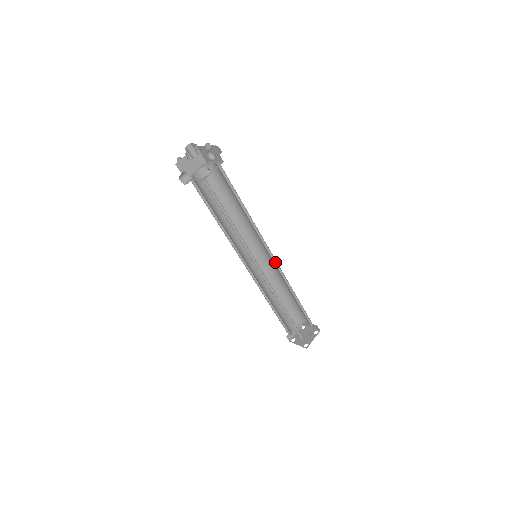
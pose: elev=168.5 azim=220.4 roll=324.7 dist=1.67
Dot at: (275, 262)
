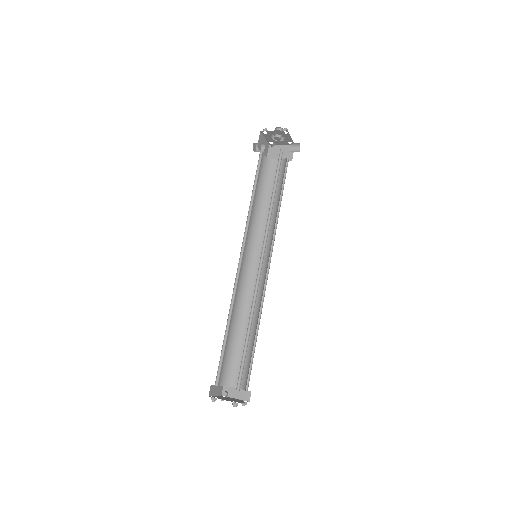
Dot at: occluded
